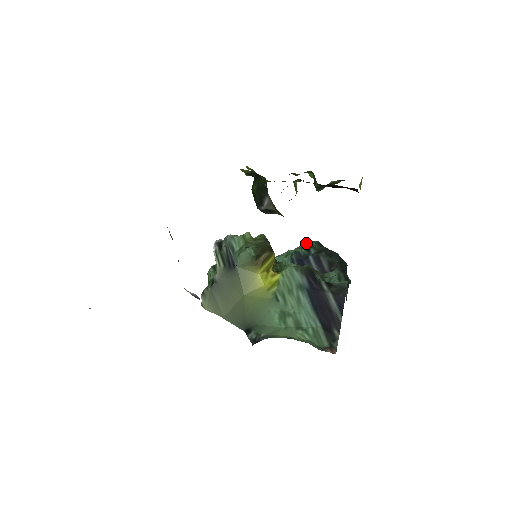
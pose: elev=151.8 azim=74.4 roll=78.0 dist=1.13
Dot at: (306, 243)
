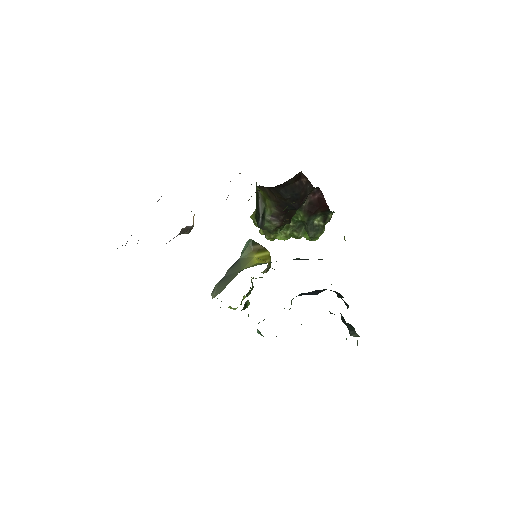
Dot at: occluded
